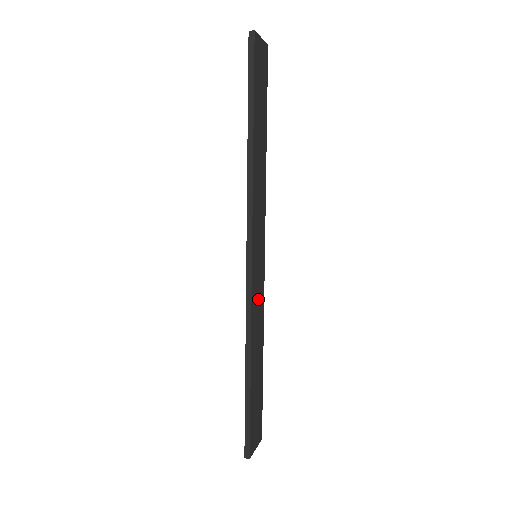
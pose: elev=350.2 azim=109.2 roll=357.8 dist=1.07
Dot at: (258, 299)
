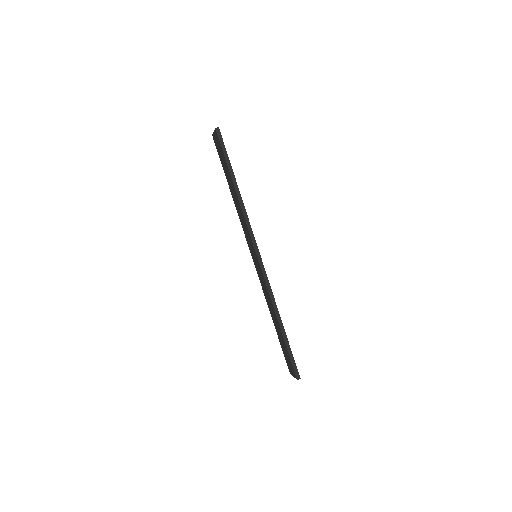
Dot at: occluded
